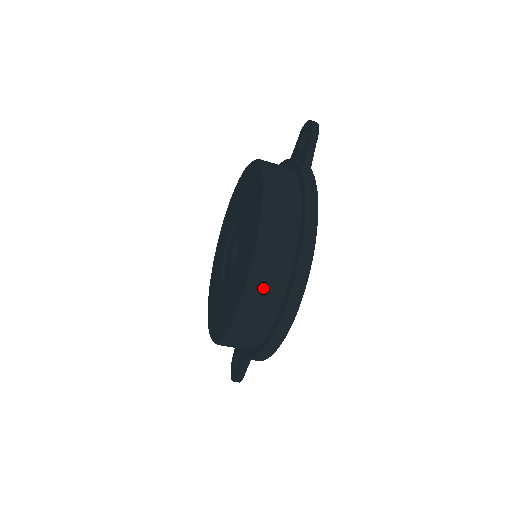
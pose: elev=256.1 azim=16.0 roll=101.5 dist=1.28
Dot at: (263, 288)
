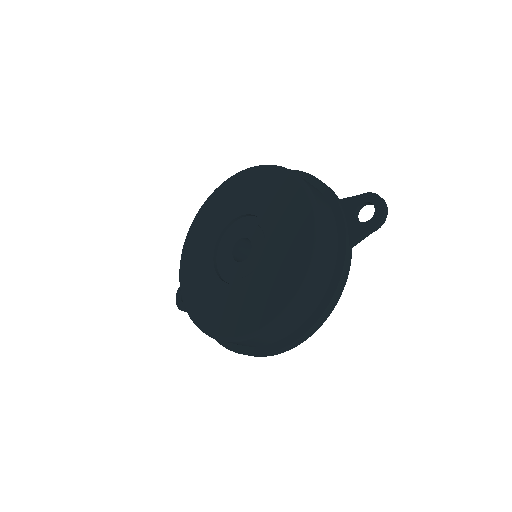
Dot at: (257, 341)
